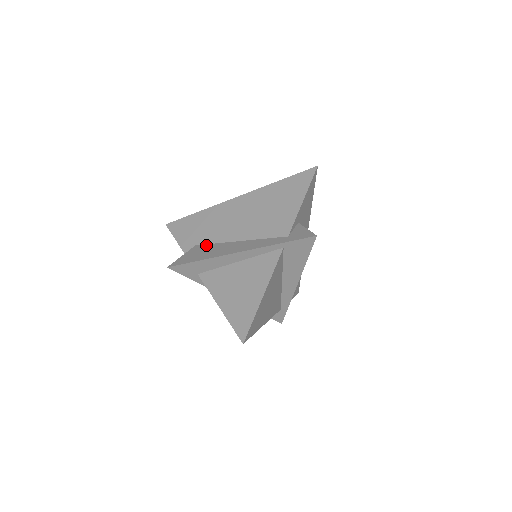
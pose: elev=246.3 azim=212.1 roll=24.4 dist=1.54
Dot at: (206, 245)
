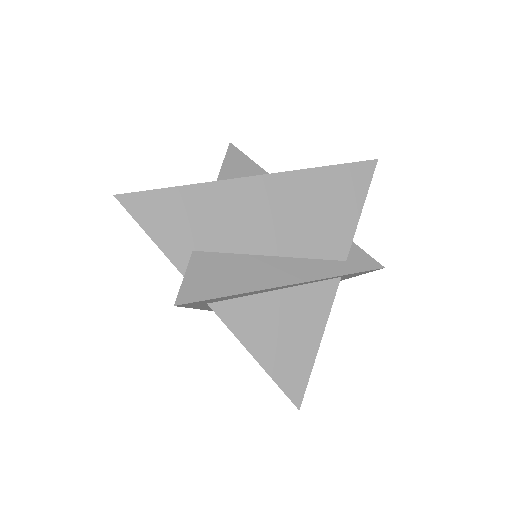
Dot at: (217, 255)
